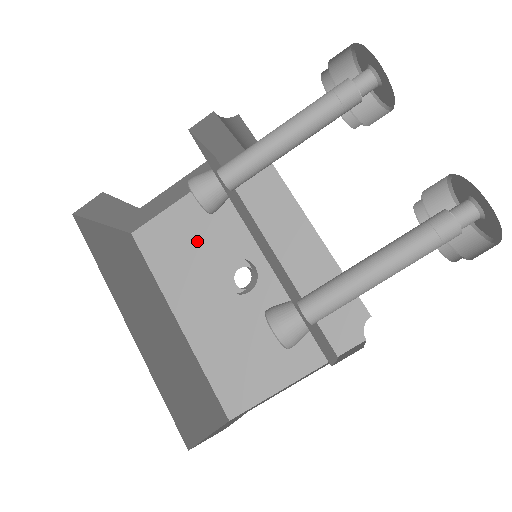
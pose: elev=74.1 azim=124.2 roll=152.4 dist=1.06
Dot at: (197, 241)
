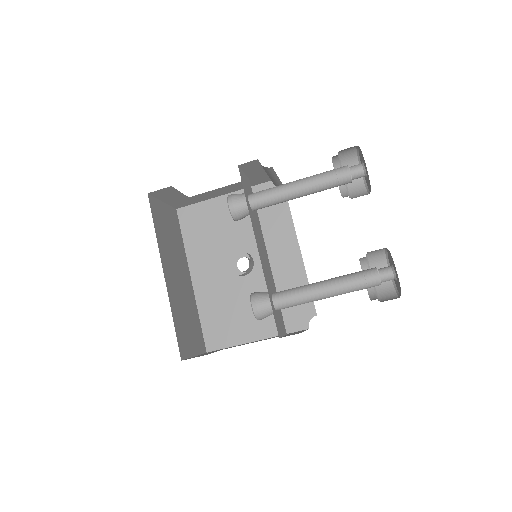
Dot at: (220, 230)
